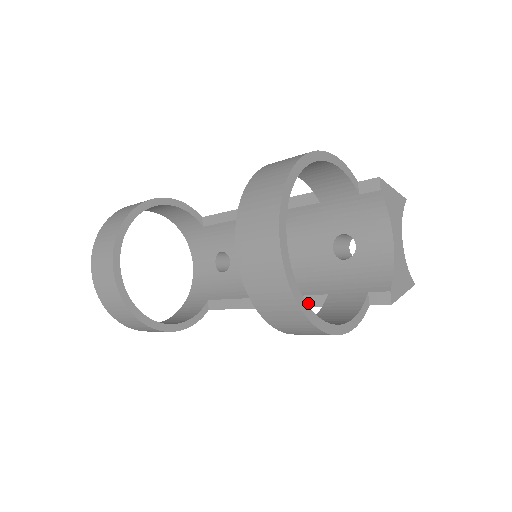
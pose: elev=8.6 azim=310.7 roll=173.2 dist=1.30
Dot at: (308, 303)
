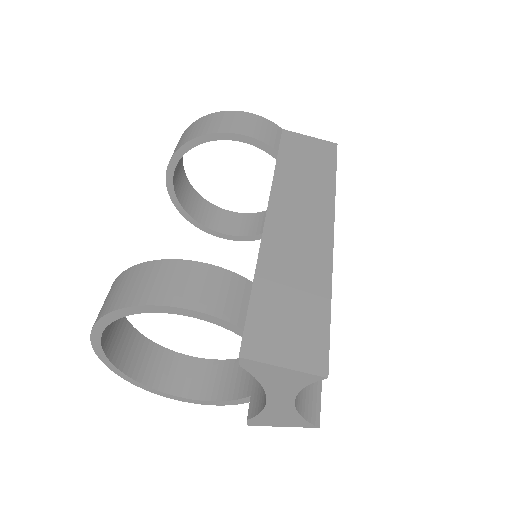
Dot at: occluded
